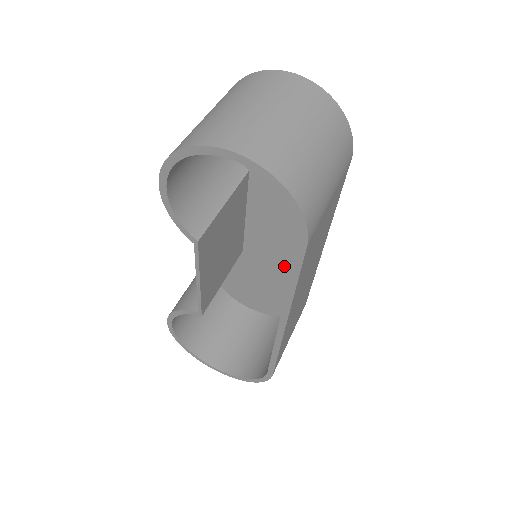
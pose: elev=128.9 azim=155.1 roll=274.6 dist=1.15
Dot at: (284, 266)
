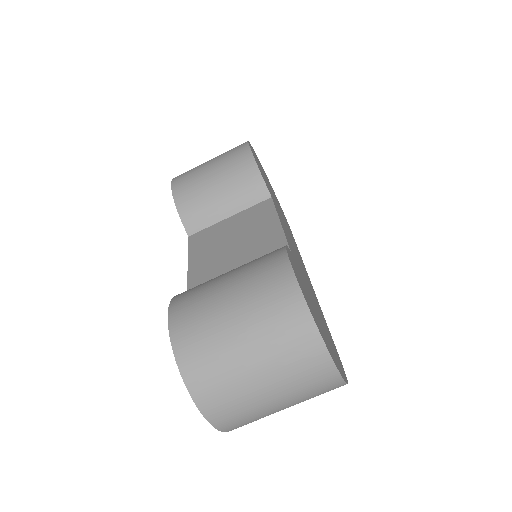
Dot at: occluded
